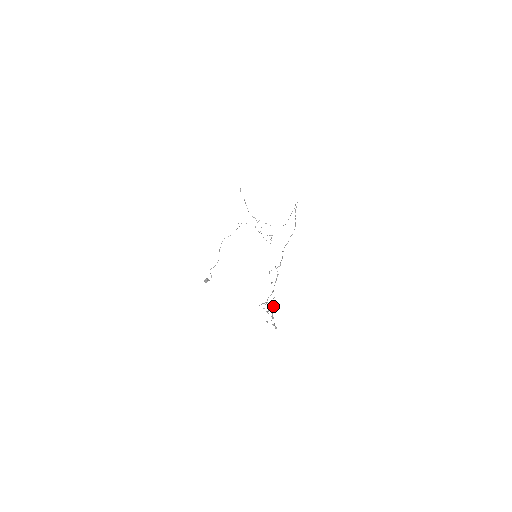
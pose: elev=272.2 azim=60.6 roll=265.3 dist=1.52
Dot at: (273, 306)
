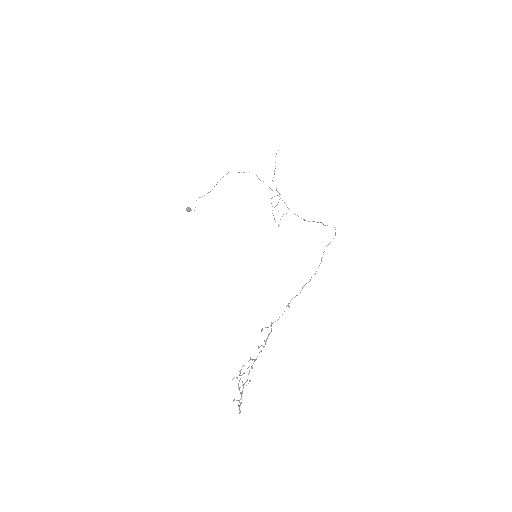
Dot at: (248, 373)
